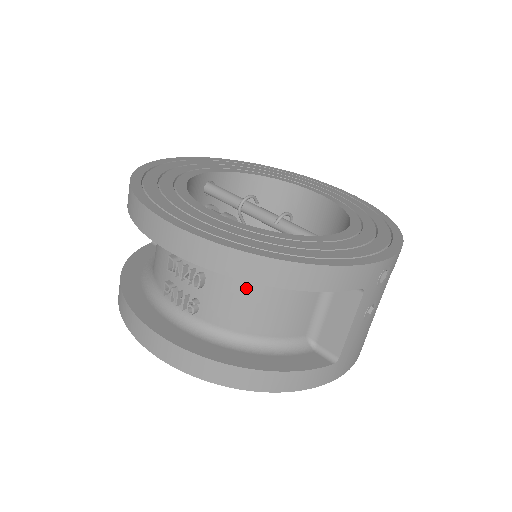
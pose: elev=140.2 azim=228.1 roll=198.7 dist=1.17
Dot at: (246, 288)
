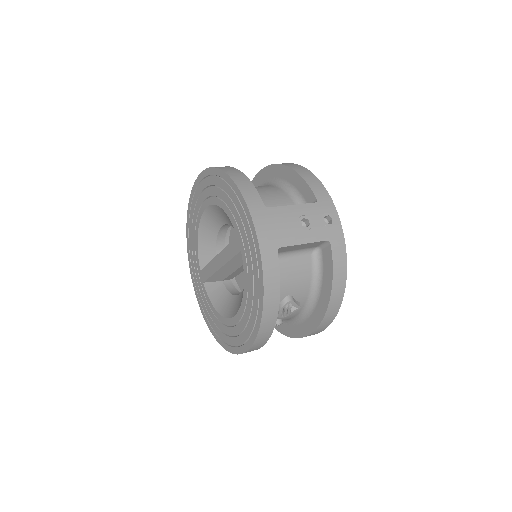
Dot at: (267, 187)
